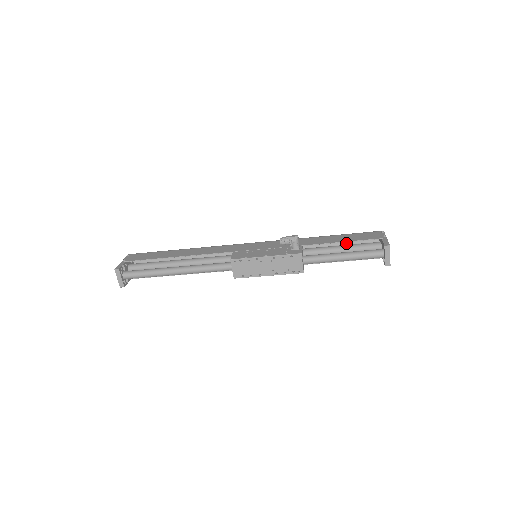
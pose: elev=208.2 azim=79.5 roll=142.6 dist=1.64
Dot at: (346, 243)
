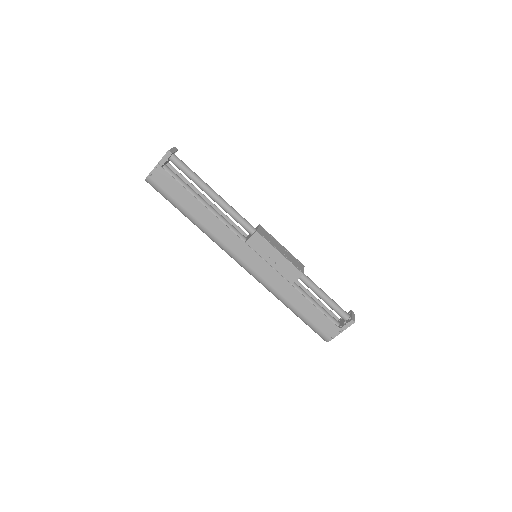
Dot at: occluded
